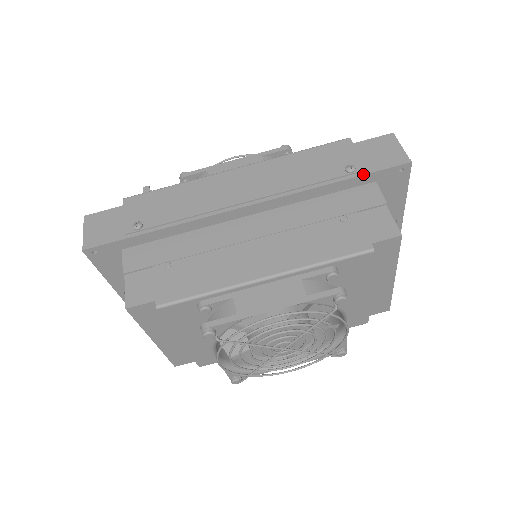
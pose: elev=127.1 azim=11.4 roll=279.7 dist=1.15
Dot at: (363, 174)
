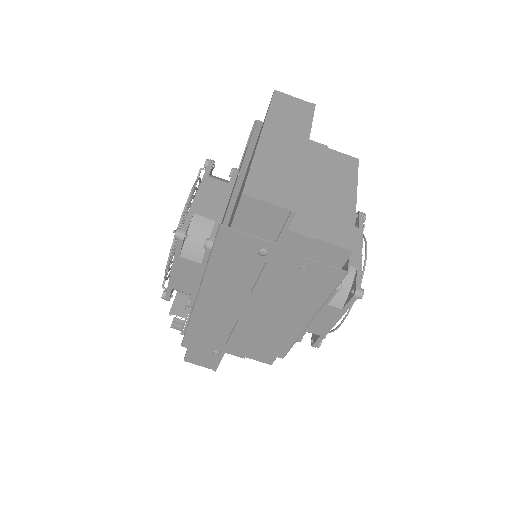
Dot at: (277, 249)
